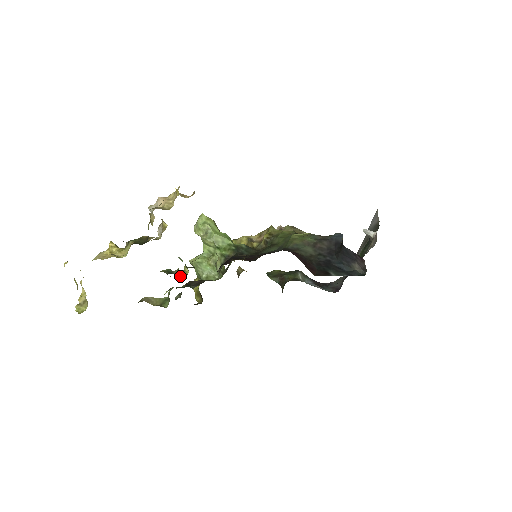
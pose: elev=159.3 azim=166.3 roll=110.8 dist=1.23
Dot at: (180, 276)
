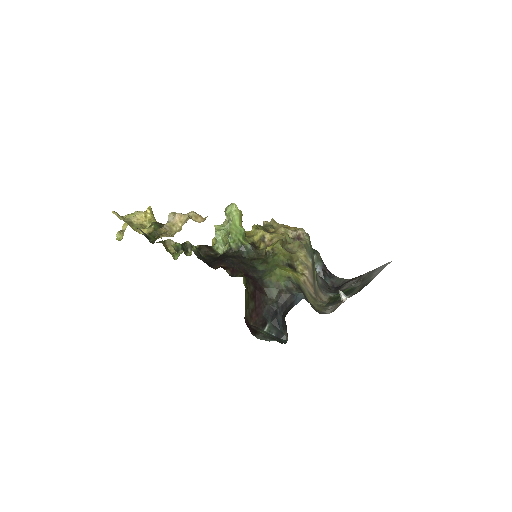
Dot at: (188, 250)
